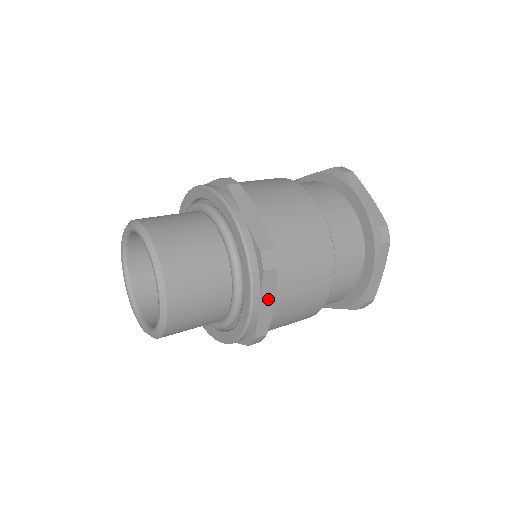
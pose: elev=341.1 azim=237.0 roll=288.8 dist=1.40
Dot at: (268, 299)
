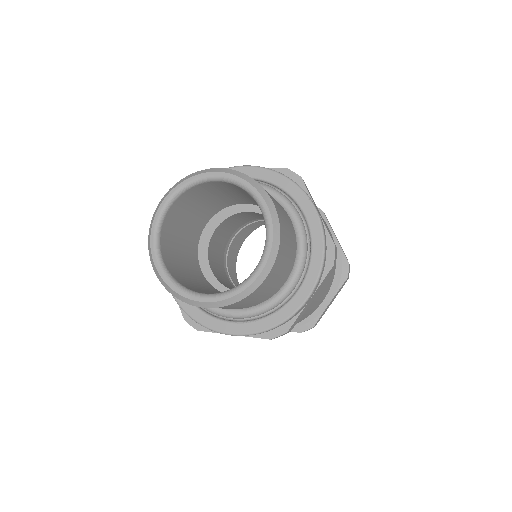
Dot at: (315, 294)
